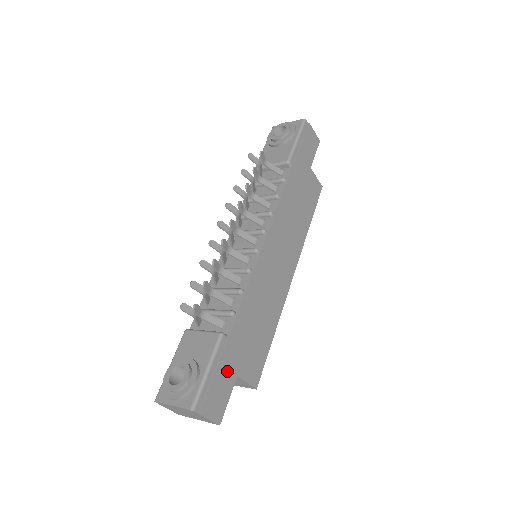
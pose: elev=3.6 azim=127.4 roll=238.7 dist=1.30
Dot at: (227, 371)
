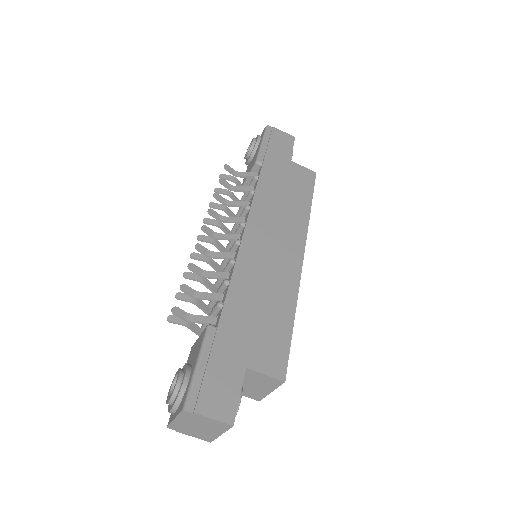
Dot at: (227, 363)
